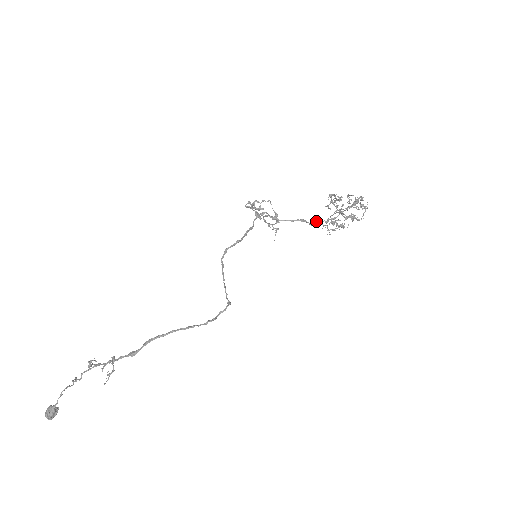
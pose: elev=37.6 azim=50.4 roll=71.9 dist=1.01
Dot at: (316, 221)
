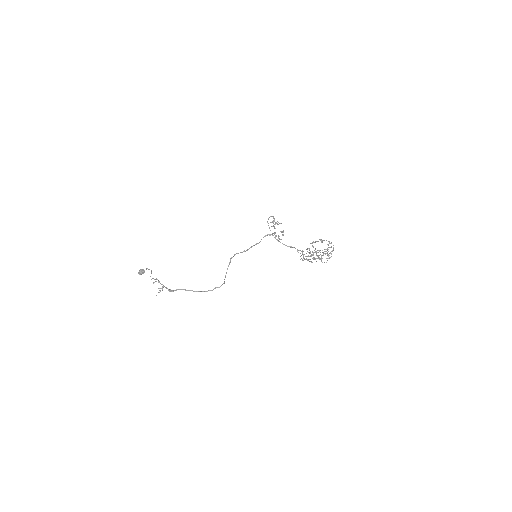
Dot at: (300, 250)
